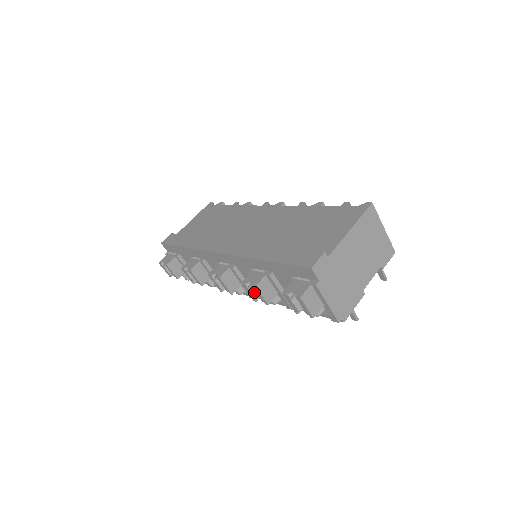
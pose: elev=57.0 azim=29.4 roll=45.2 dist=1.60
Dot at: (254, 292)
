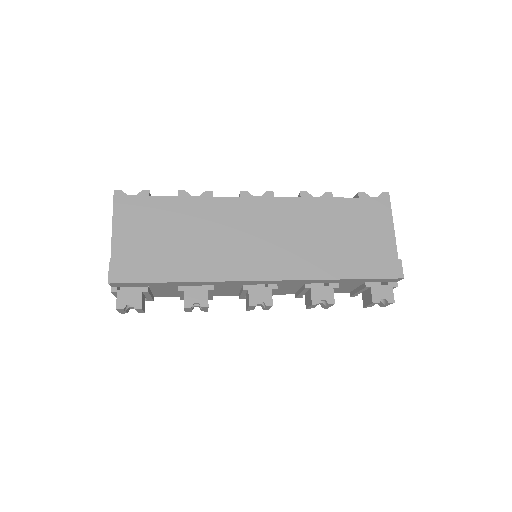
Dot at: occluded
